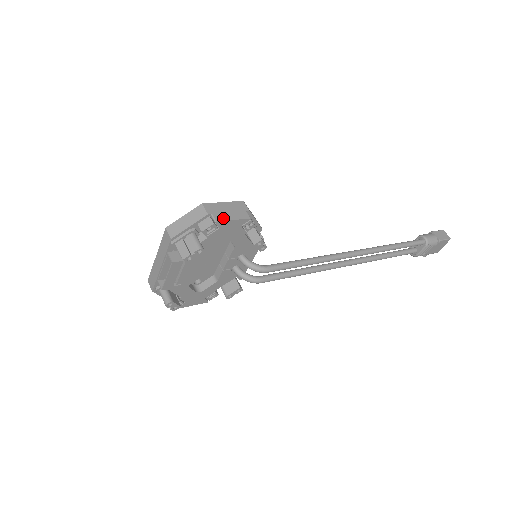
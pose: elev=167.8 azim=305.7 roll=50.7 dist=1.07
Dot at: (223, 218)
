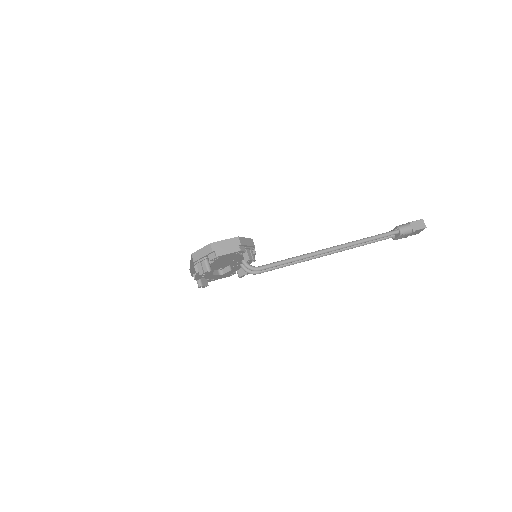
Dot at: (222, 253)
